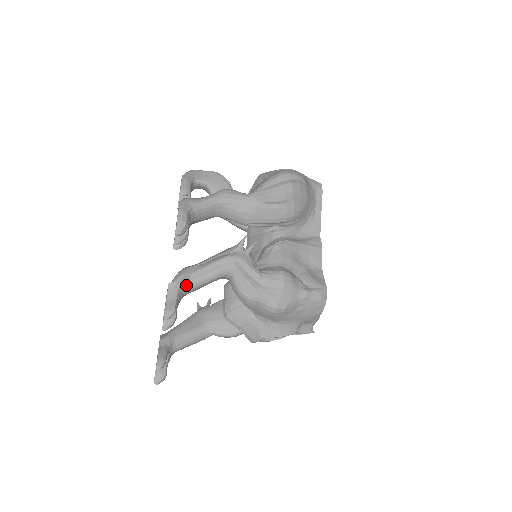
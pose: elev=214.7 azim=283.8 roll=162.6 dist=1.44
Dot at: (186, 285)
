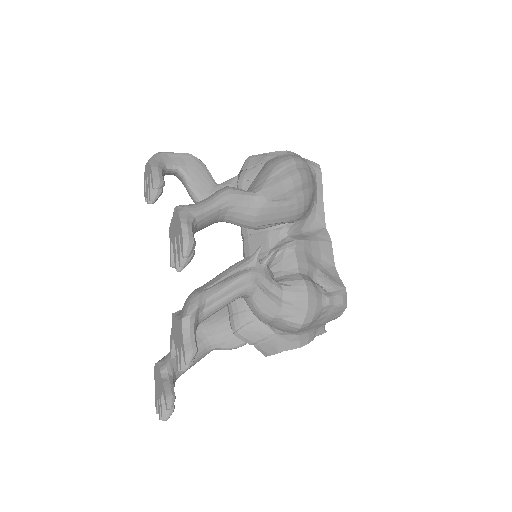
Dot at: (201, 315)
